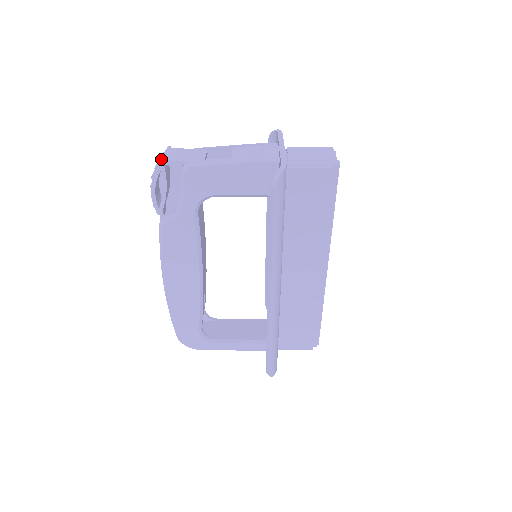
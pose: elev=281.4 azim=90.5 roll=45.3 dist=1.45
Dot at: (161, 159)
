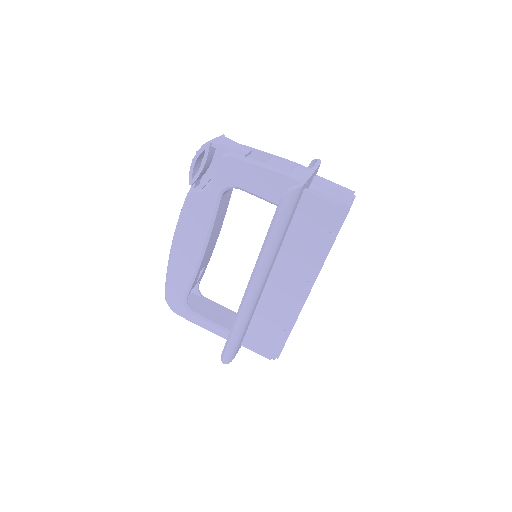
Dot at: (210, 141)
